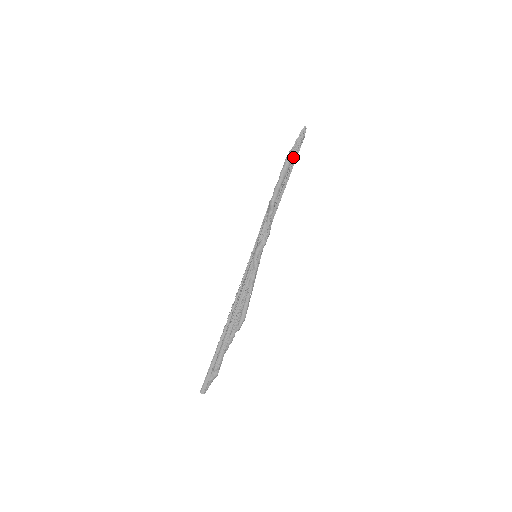
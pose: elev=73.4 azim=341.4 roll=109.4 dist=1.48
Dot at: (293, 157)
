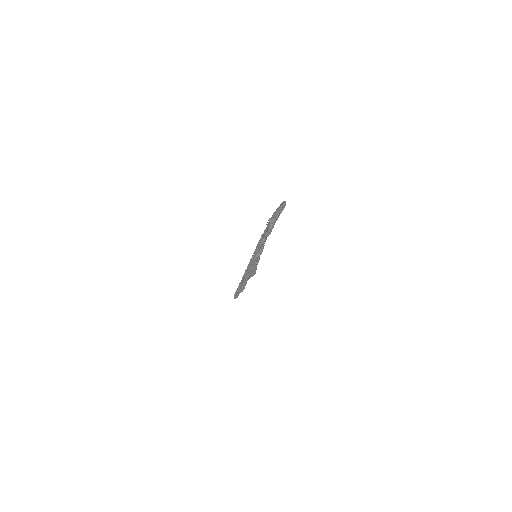
Dot at: (276, 217)
